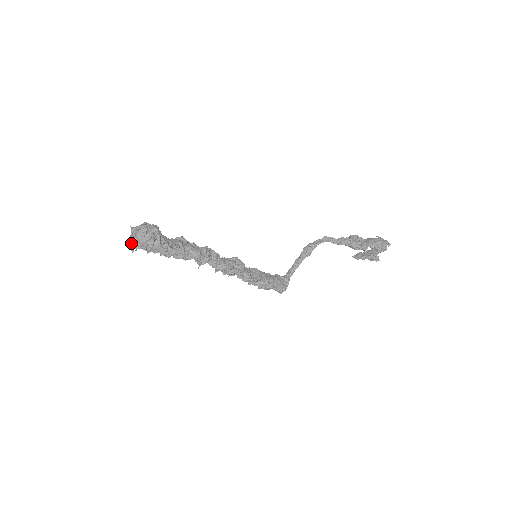
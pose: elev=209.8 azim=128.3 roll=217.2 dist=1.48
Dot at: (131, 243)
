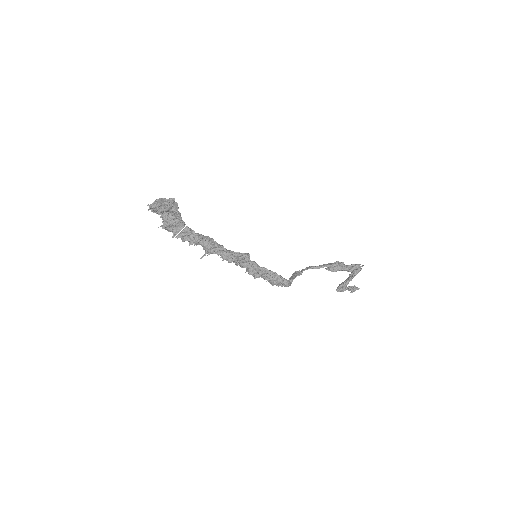
Dot at: (153, 203)
